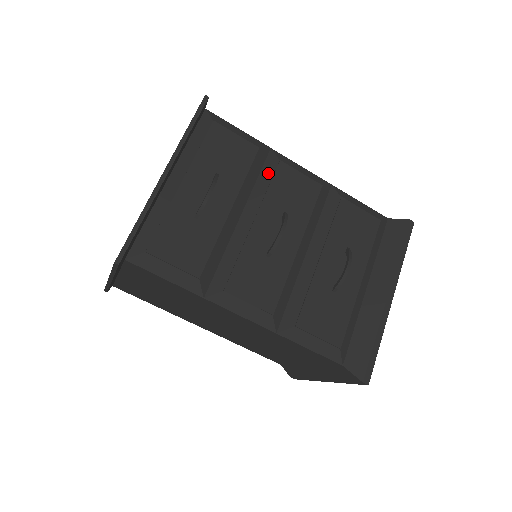
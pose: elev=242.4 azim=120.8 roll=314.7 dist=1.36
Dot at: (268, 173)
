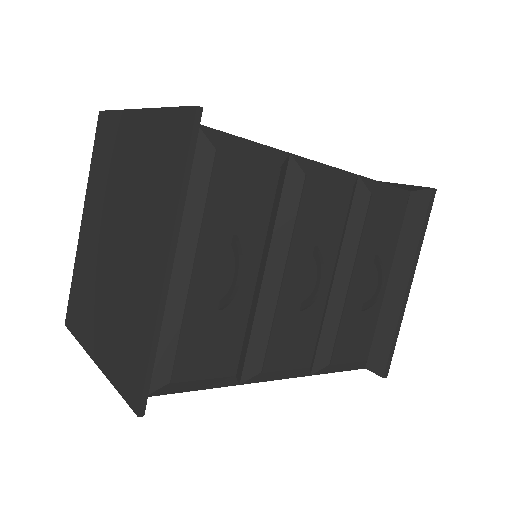
Dot at: (292, 198)
